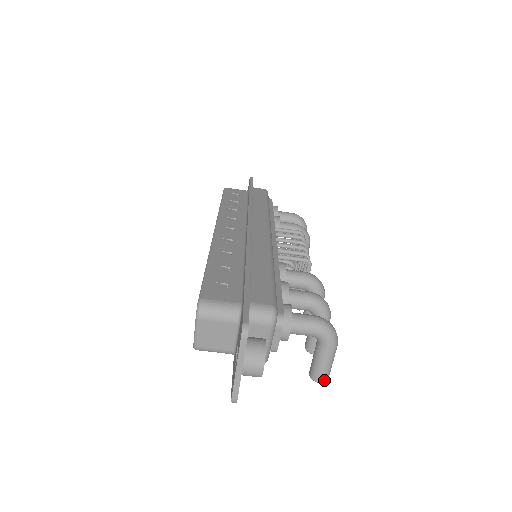
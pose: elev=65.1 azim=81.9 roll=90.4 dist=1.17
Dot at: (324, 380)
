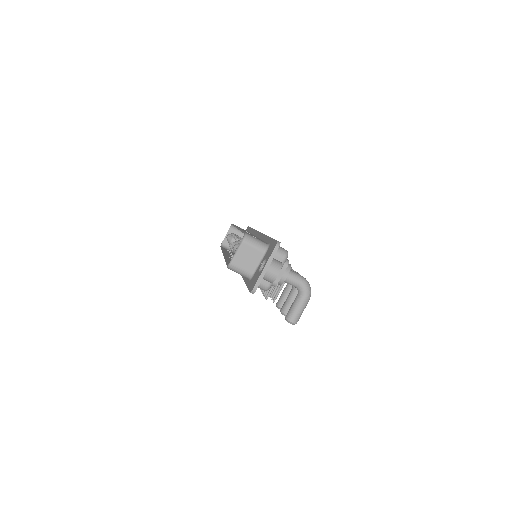
Dot at: (295, 322)
